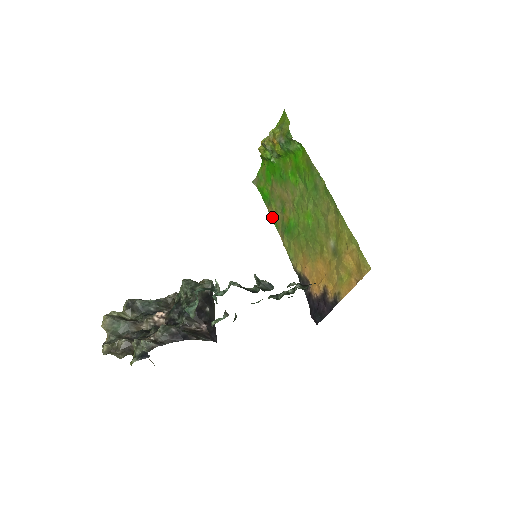
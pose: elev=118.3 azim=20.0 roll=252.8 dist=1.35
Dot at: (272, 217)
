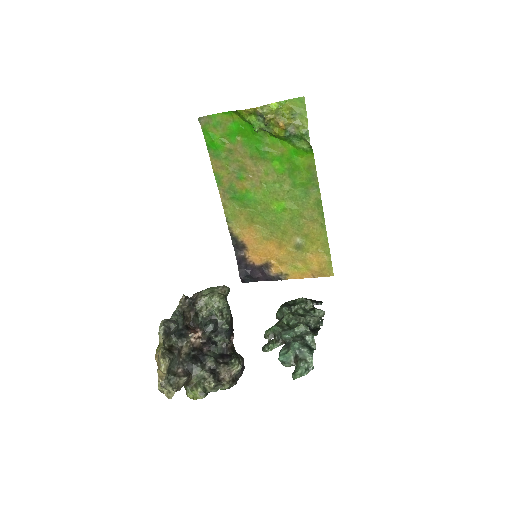
Dot at: (216, 171)
